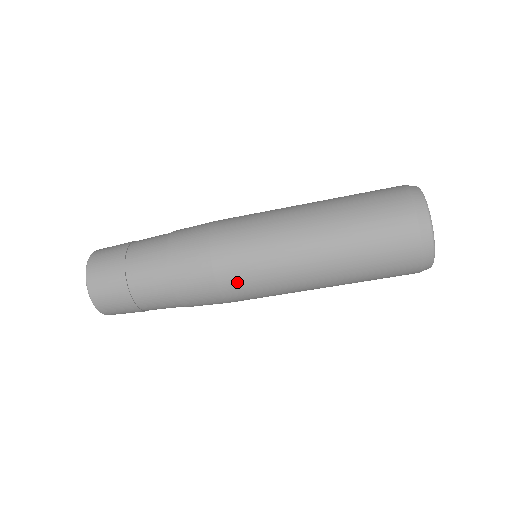
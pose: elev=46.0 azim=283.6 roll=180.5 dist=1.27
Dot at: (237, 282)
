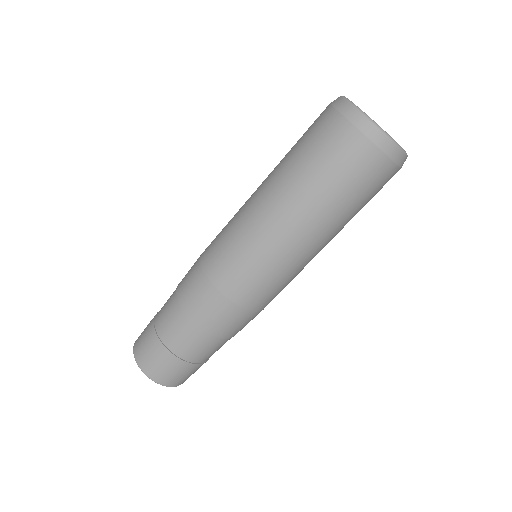
Dot at: (250, 291)
